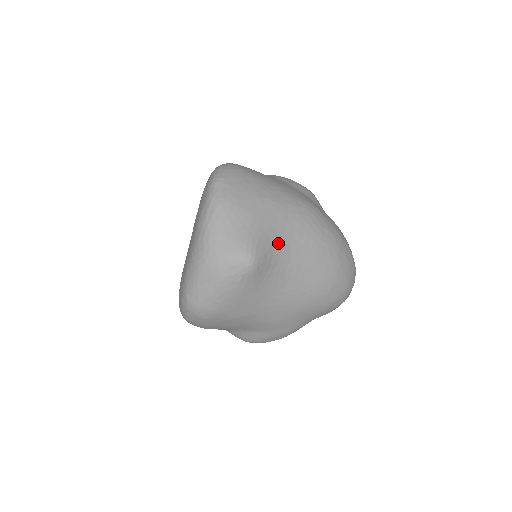
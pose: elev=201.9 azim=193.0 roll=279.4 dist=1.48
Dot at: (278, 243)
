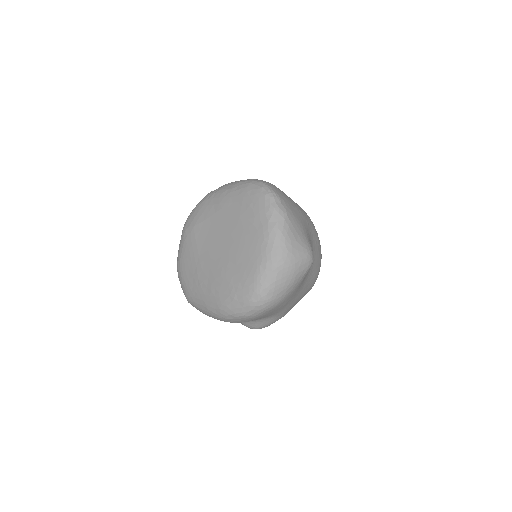
Dot at: (311, 244)
